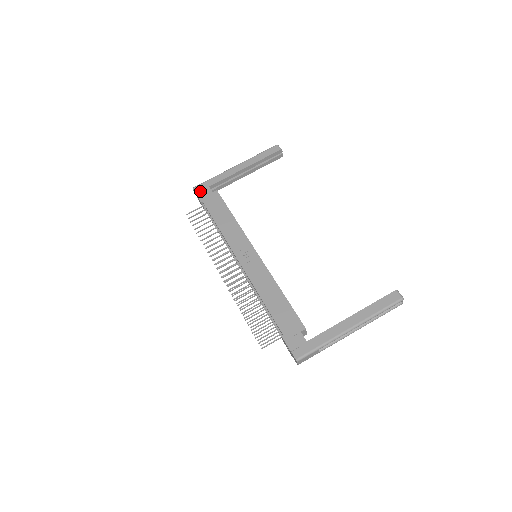
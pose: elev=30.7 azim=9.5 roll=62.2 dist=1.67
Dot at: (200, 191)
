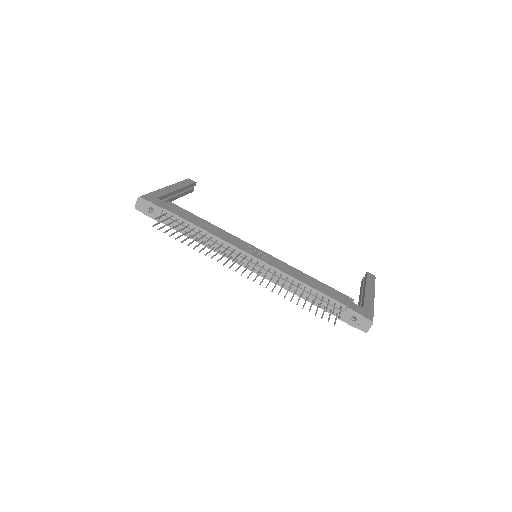
Dot at: (152, 200)
